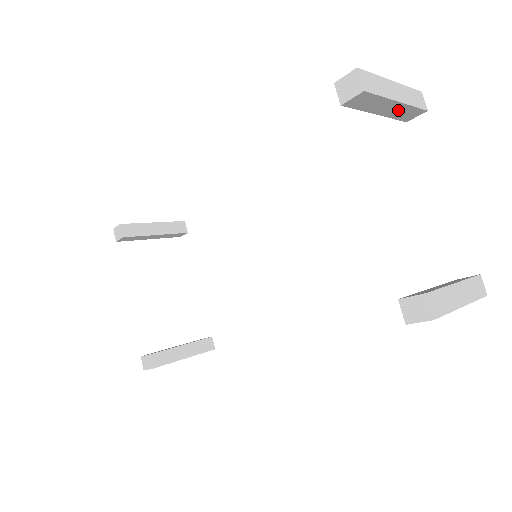
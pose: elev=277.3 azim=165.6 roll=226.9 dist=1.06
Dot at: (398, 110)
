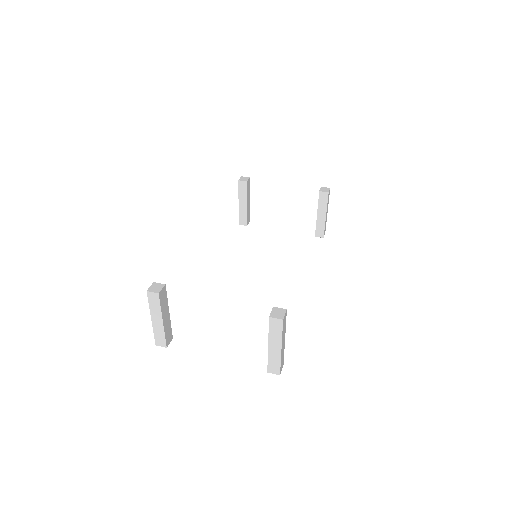
Dot at: (248, 208)
